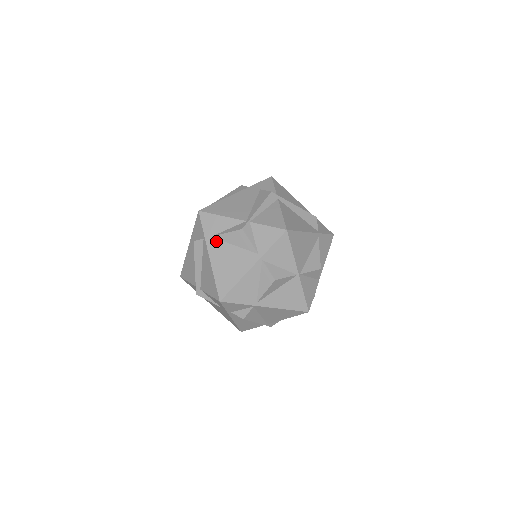
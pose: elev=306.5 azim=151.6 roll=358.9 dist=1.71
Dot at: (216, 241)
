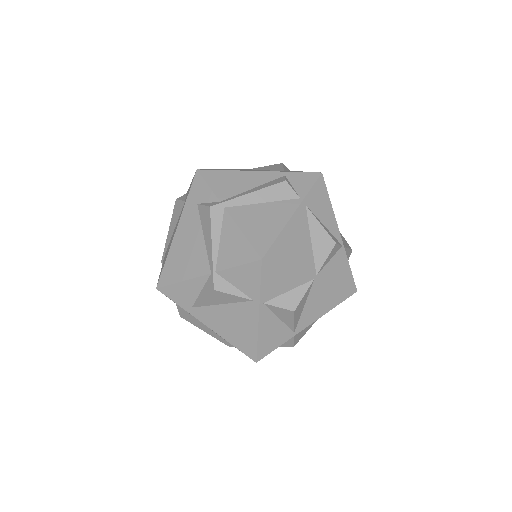
Dot at: (200, 309)
